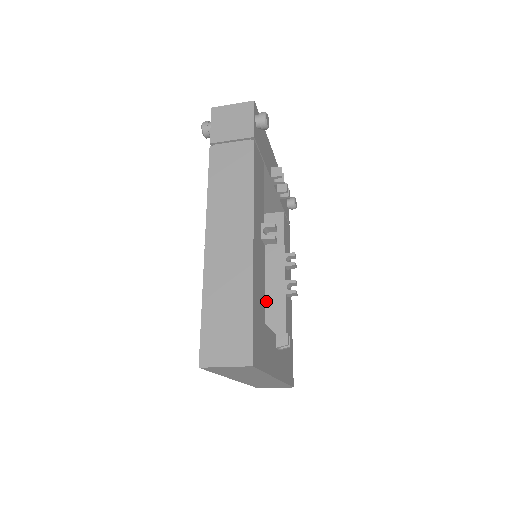
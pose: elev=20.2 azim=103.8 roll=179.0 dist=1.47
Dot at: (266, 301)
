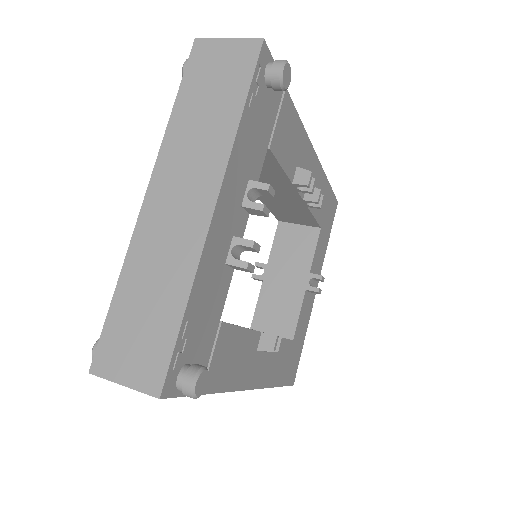
Dot at: (284, 207)
